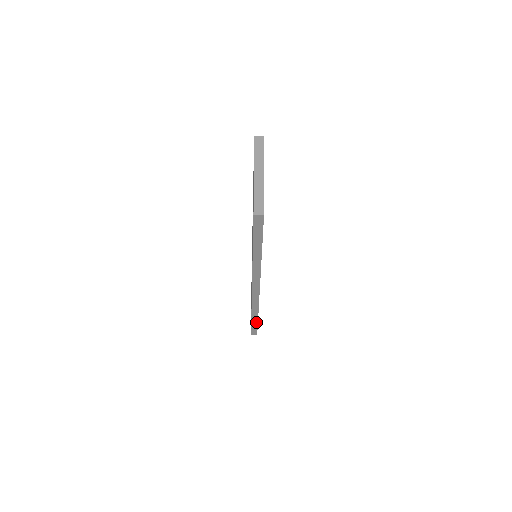
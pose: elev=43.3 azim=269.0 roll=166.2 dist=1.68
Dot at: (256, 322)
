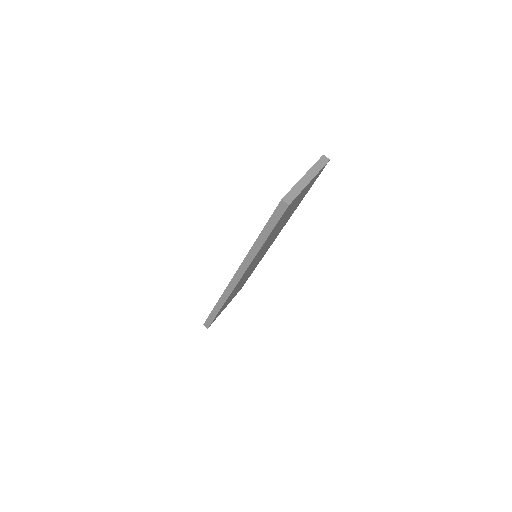
Dot at: (216, 314)
